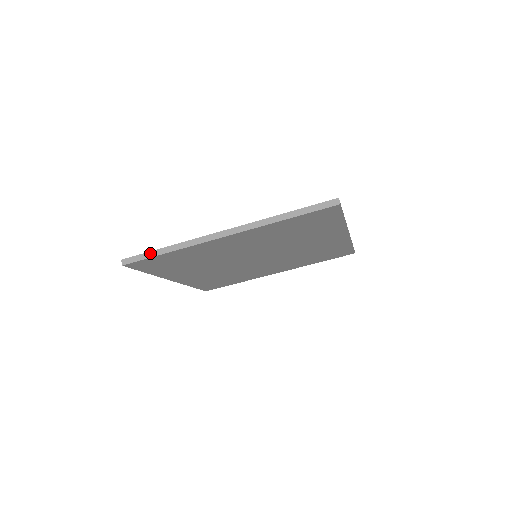
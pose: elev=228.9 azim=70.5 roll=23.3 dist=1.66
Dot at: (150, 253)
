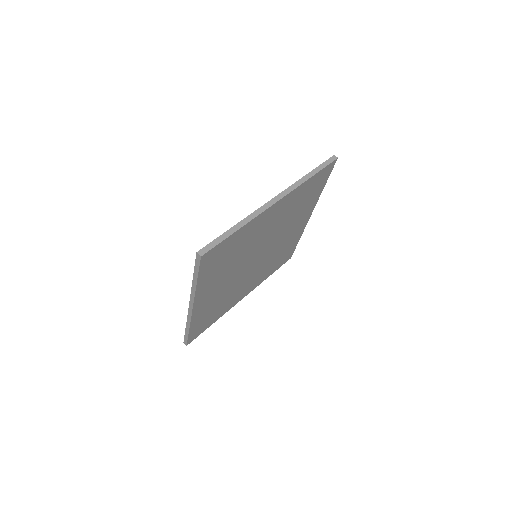
Dot at: (186, 334)
